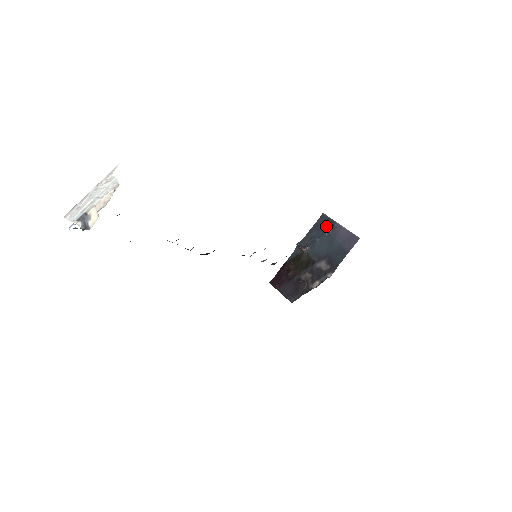
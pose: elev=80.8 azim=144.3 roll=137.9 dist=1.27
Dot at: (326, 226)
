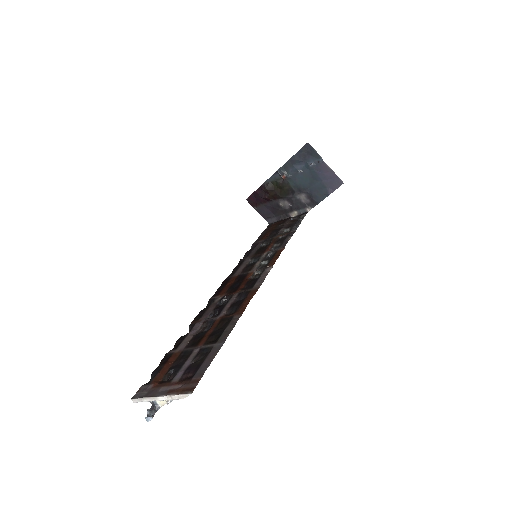
Dot at: (310, 158)
